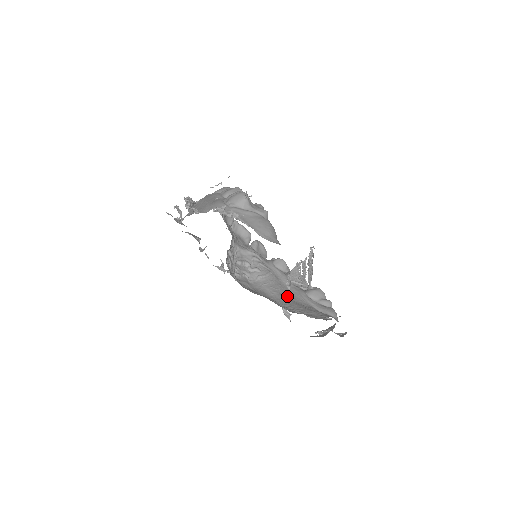
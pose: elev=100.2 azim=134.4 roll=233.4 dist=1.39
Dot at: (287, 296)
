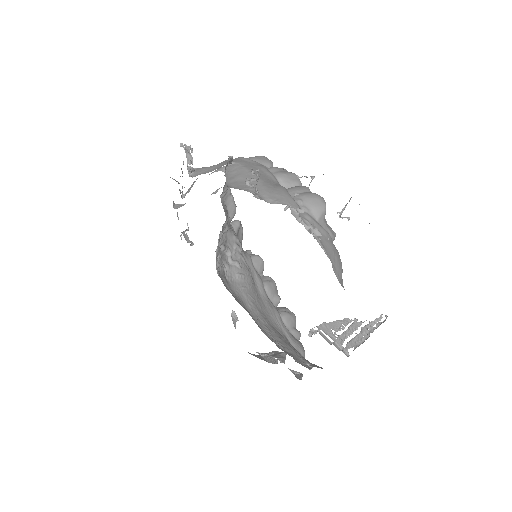
Dot at: (263, 313)
